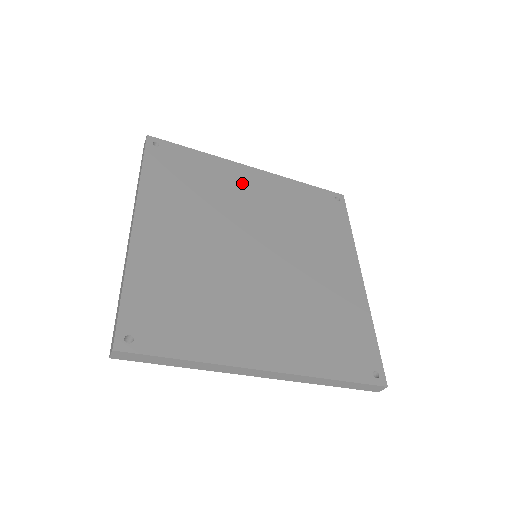
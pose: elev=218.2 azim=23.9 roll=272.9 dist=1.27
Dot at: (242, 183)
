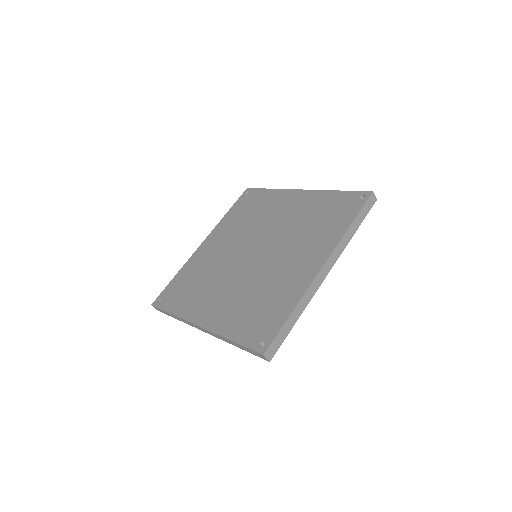
Dot at: (208, 253)
